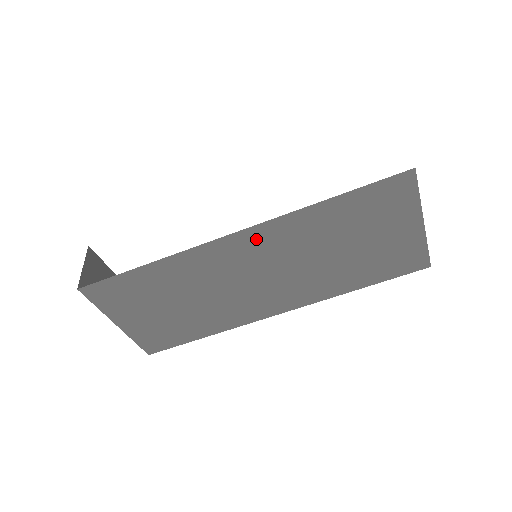
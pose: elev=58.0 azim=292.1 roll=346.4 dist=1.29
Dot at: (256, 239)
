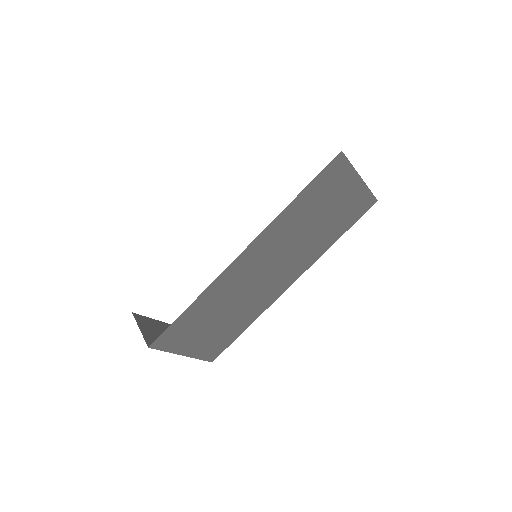
Dot at: (257, 249)
